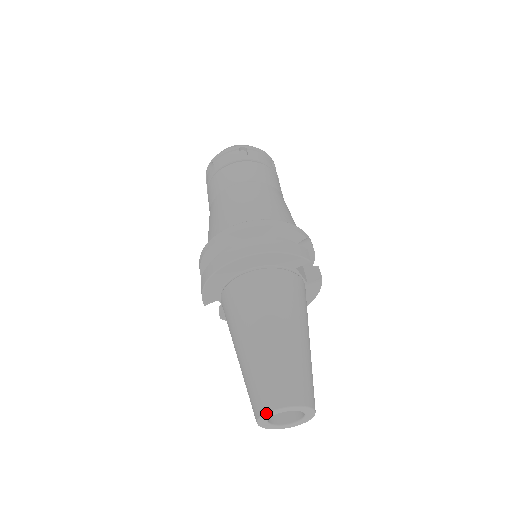
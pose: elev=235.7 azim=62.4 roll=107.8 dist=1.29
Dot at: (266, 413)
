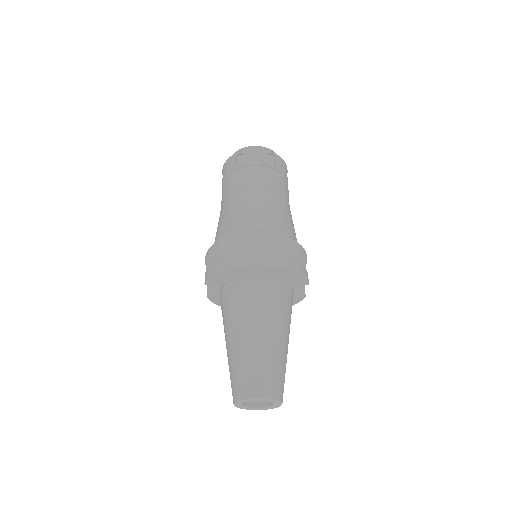
Dot at: (251, 399)
